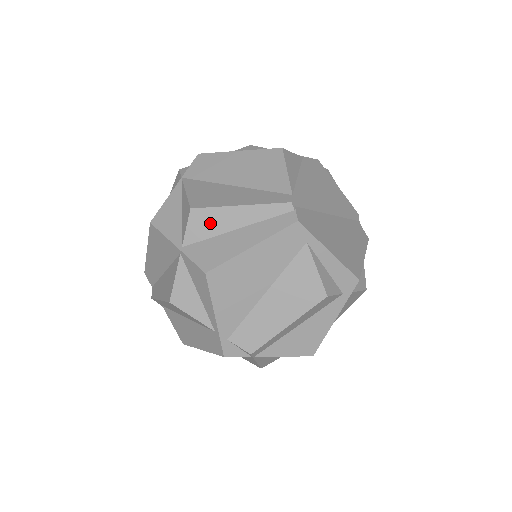
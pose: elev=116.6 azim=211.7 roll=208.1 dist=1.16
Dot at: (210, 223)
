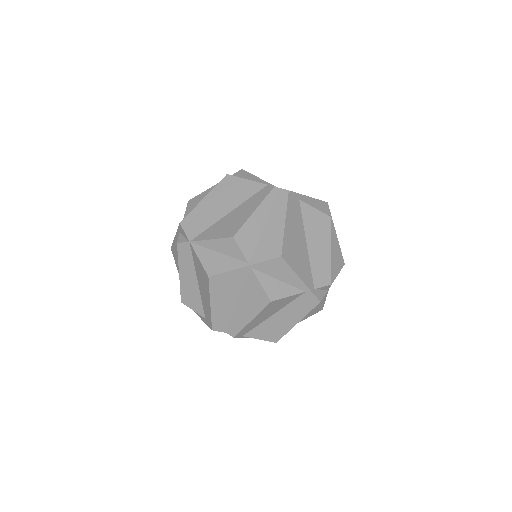
Dot at: (250, 235)
